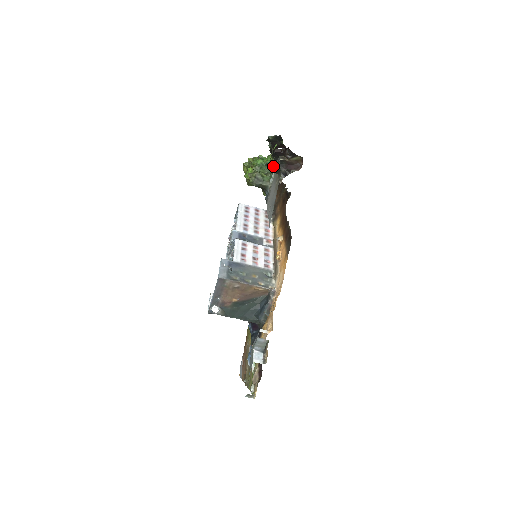
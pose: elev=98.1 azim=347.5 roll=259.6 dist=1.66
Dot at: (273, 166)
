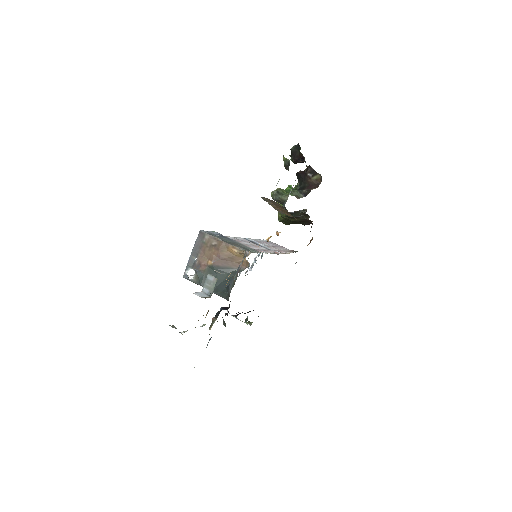
Dot at: (284, 160)
